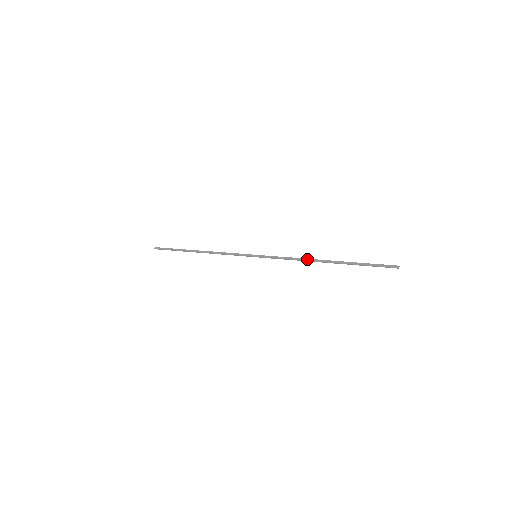
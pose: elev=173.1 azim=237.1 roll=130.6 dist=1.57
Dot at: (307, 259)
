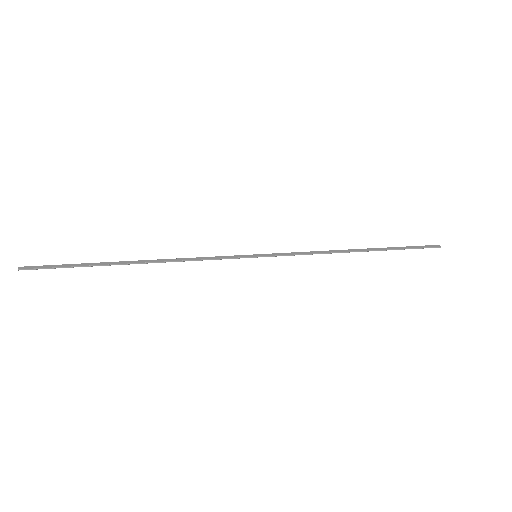
Dot at: (335, 250)
